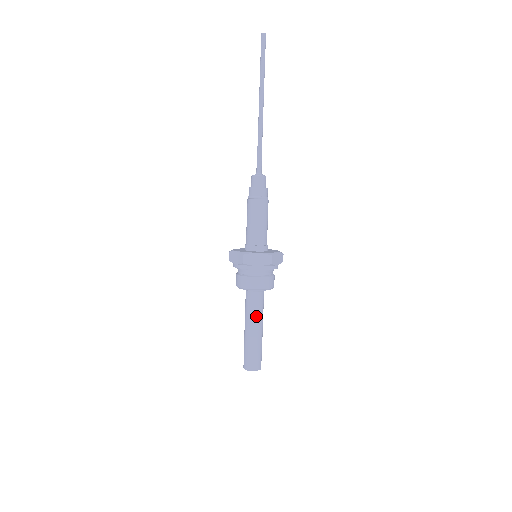
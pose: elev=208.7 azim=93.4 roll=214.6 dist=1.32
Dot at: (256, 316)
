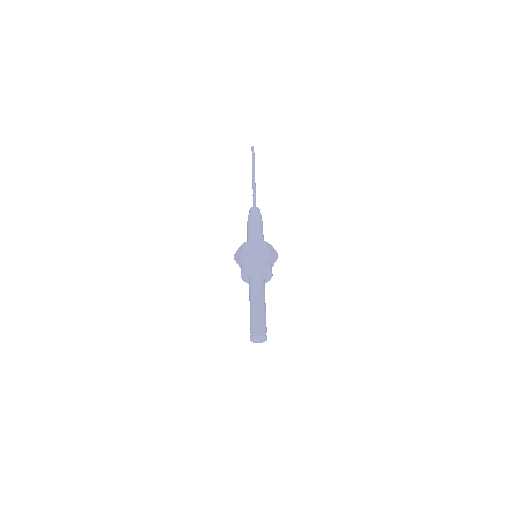
Dot at: (258, 292)
